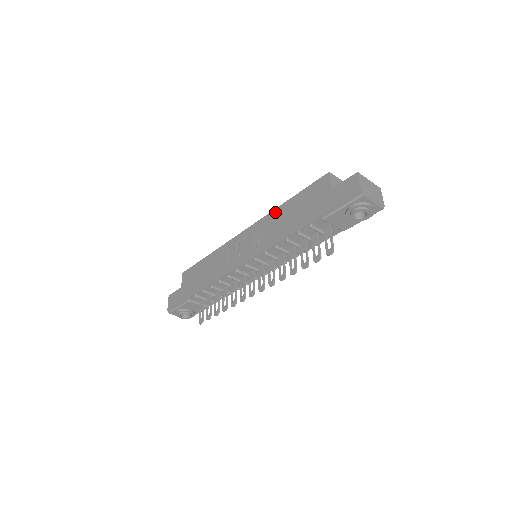
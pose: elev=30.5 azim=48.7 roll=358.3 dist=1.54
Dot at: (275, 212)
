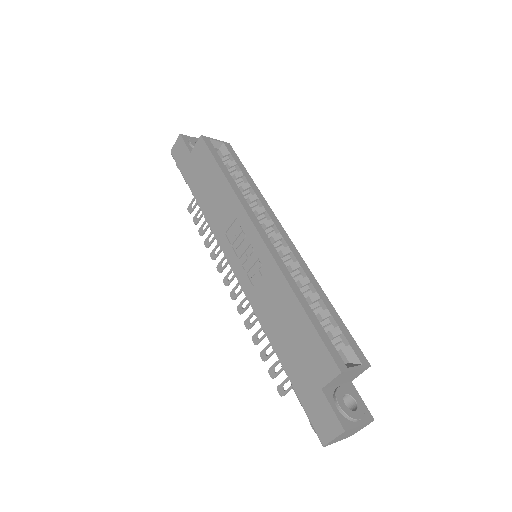
Dot at: (284, 287)
